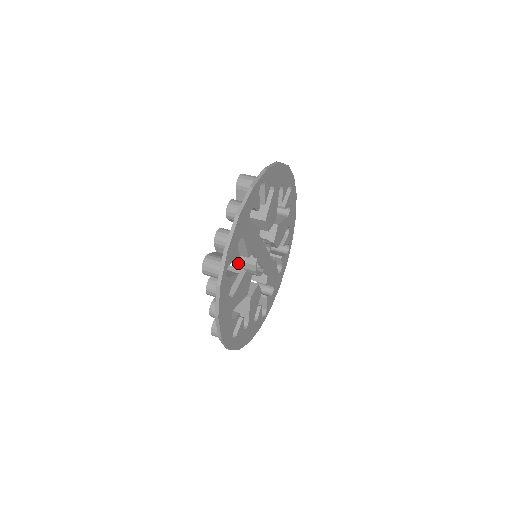
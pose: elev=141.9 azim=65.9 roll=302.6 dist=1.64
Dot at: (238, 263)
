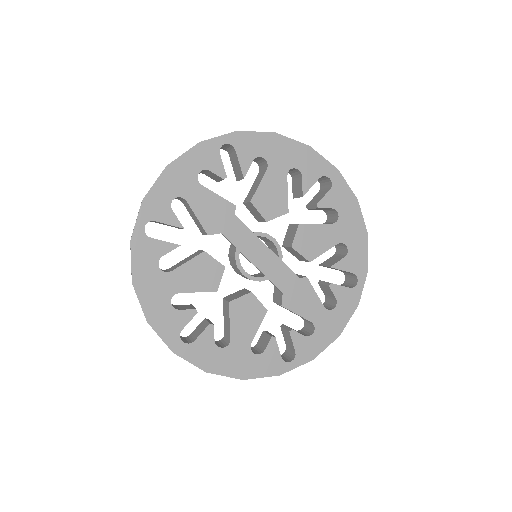
Dot at: (230, 260)
